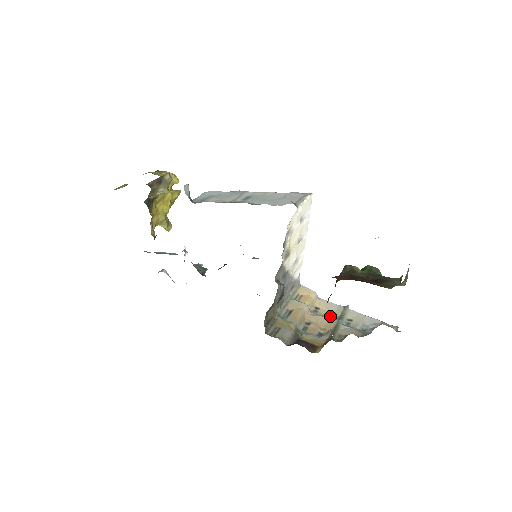
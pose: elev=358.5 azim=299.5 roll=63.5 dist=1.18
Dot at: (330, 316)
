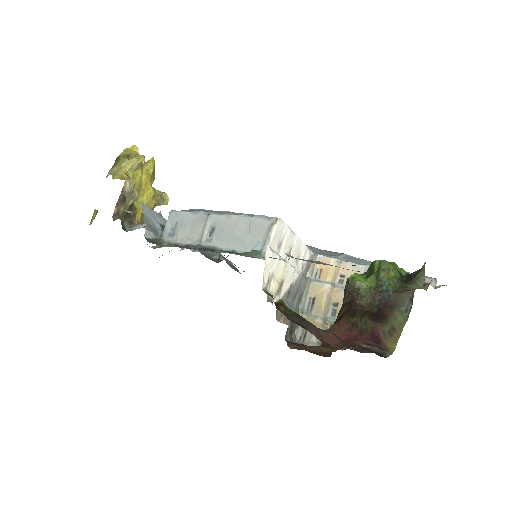
Dot at: occluded
